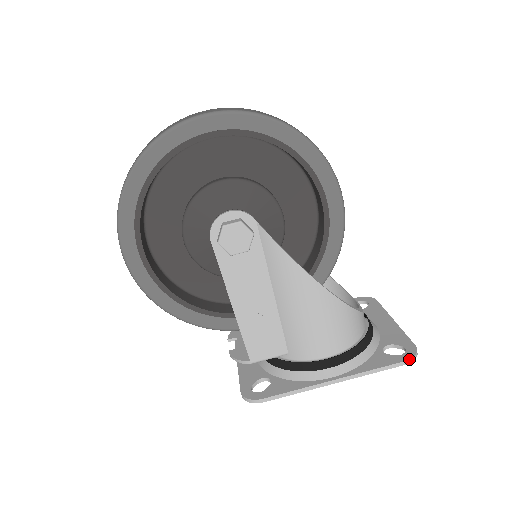
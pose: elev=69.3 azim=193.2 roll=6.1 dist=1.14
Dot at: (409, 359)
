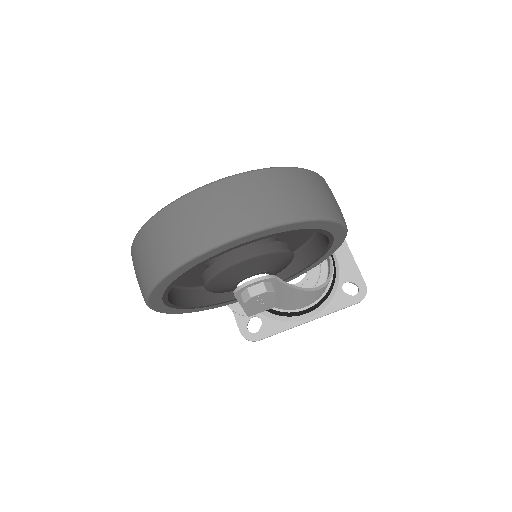
Dot at: occluded
